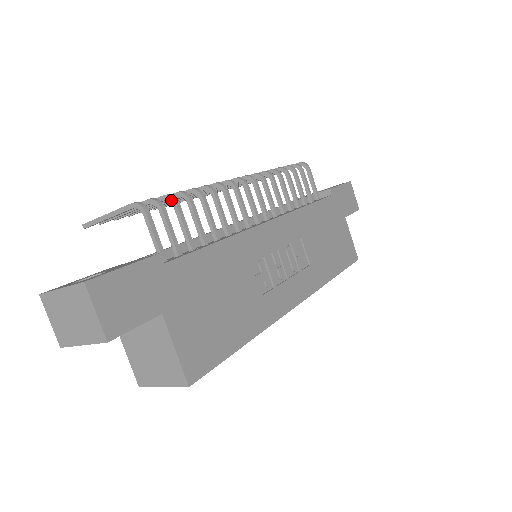
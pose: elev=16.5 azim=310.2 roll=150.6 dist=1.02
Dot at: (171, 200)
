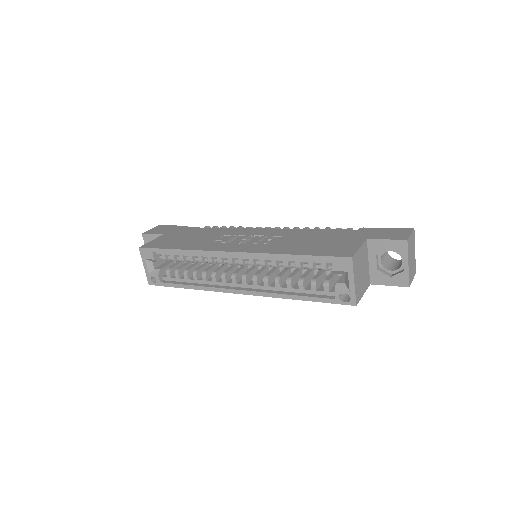
Dot at: occluded
